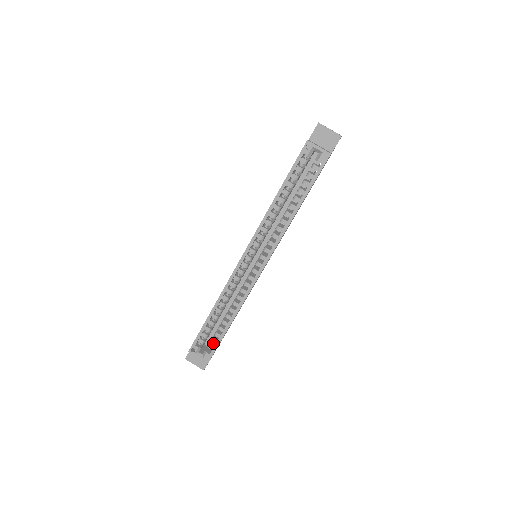
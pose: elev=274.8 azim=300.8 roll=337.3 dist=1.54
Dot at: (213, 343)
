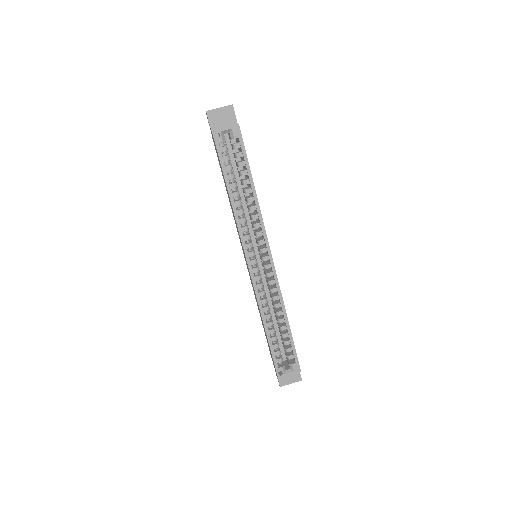
Dot at: (289, 353)
